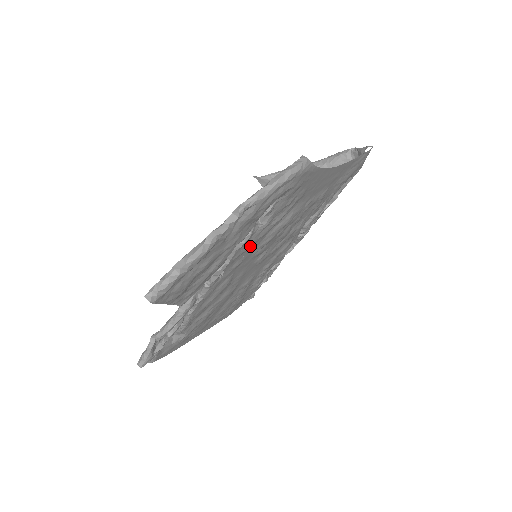
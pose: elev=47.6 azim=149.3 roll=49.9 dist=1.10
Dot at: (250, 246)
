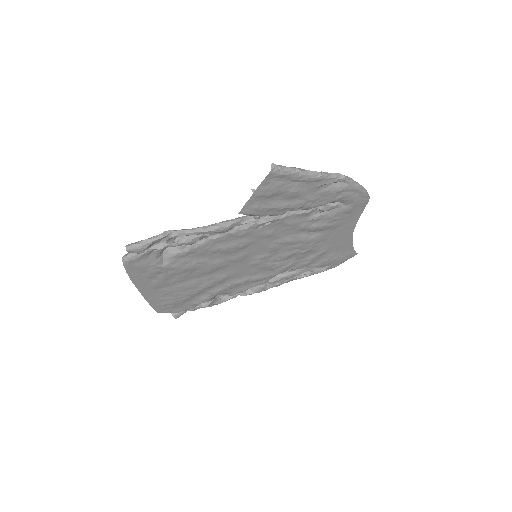
Dot at: (292, 225)
